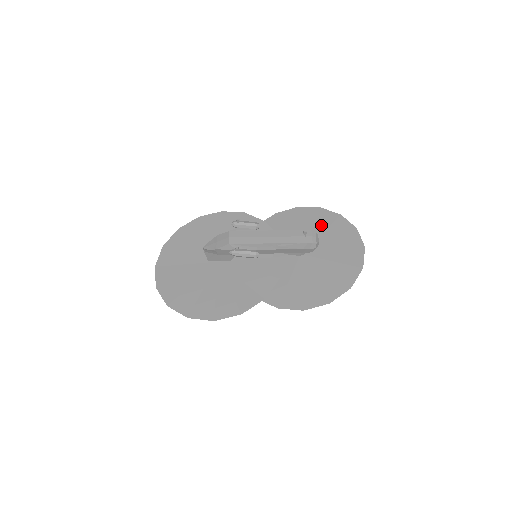
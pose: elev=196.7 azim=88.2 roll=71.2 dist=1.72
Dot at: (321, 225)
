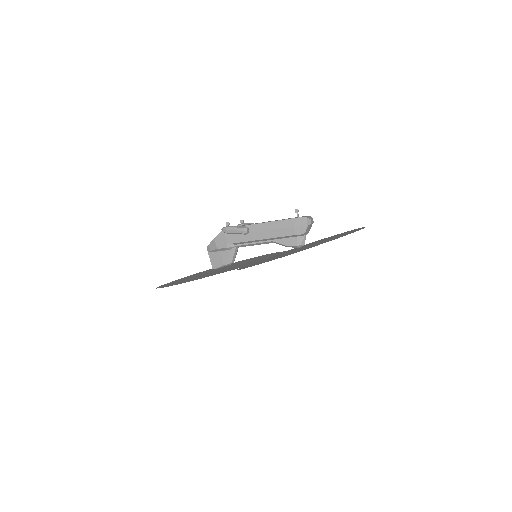
Dot at: occluded
